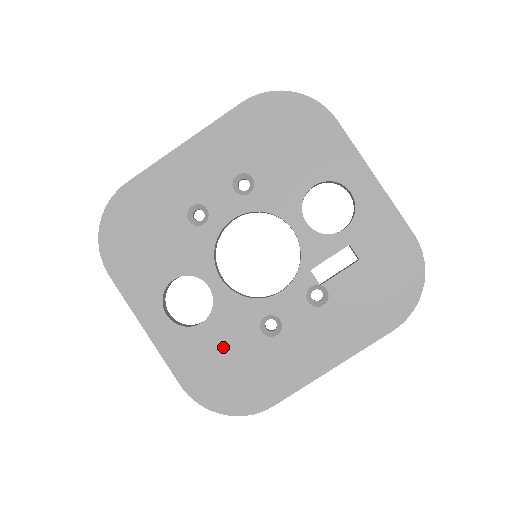
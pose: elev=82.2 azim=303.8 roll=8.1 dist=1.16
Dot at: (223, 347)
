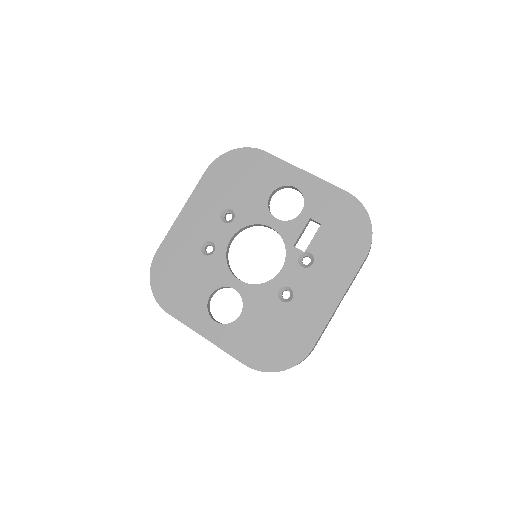
Dot at: (261, 324)
